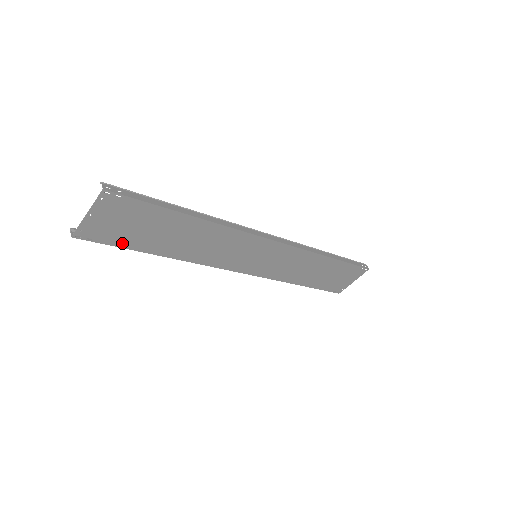
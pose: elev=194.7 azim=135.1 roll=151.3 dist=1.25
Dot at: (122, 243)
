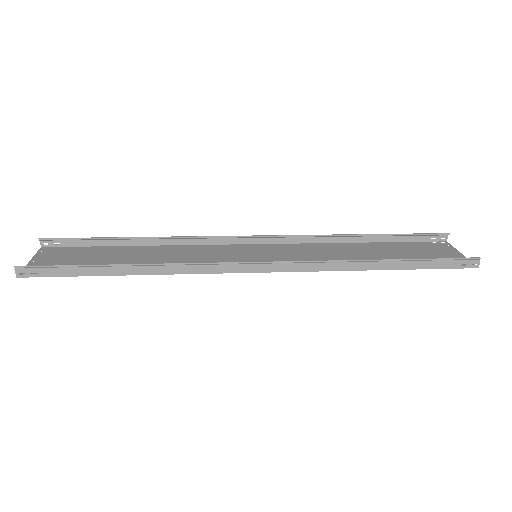
Dot at: (89, 249)
